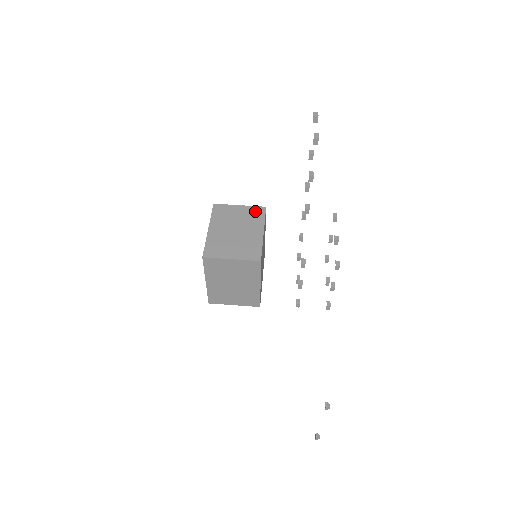
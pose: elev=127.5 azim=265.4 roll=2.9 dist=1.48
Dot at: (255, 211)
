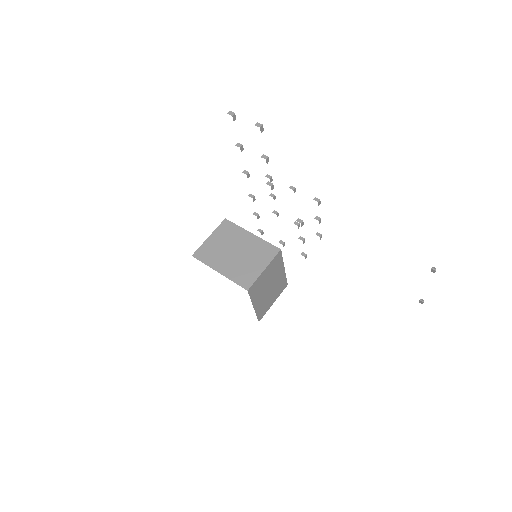
Dot at: (224, 229)
